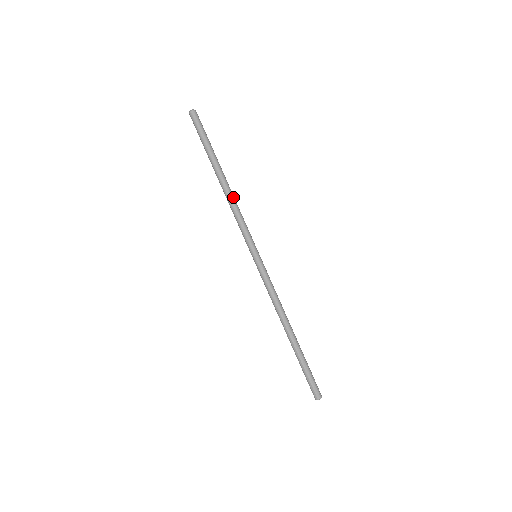
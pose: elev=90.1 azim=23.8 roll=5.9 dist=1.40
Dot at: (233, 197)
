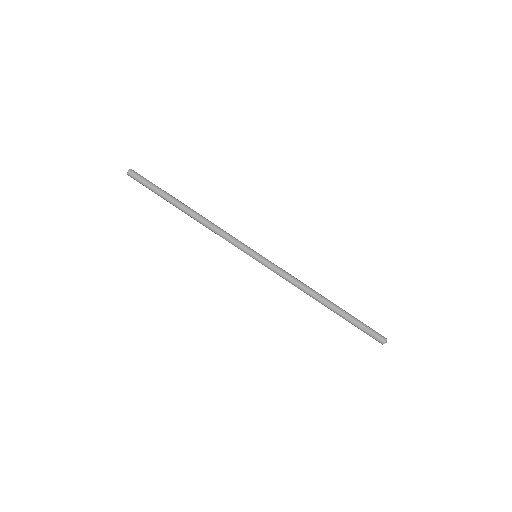
Dot at: (207, 219)
